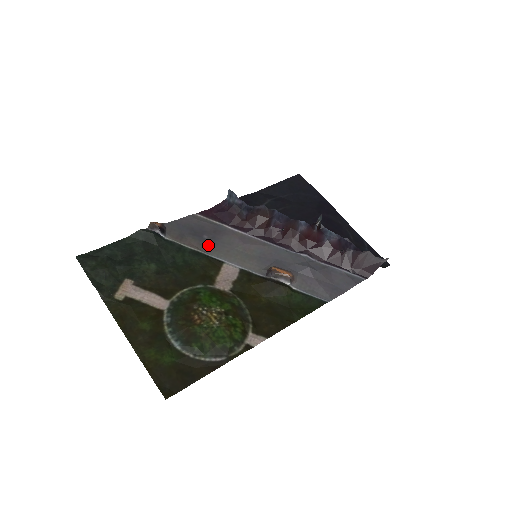
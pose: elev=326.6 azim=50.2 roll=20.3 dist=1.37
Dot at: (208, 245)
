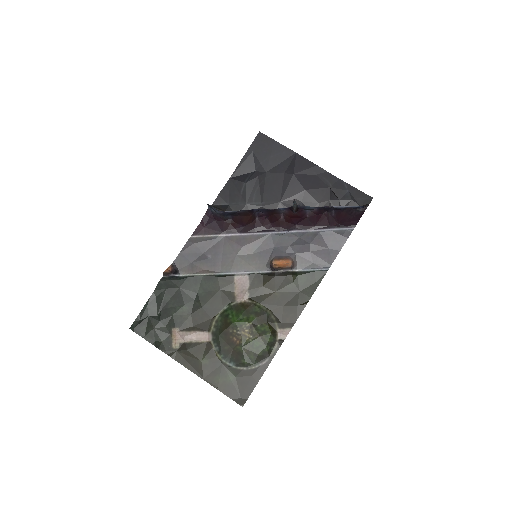
Dot at: (215, 264)
